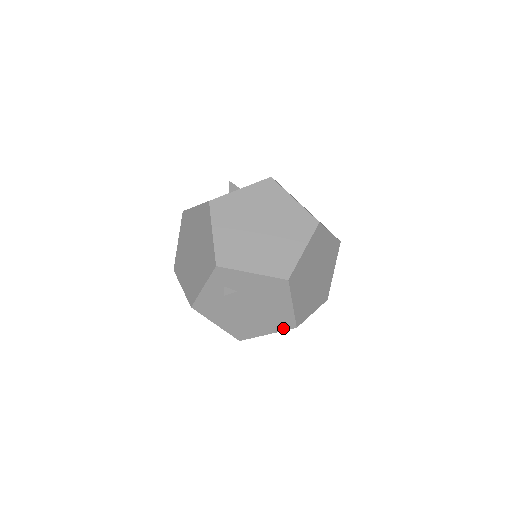
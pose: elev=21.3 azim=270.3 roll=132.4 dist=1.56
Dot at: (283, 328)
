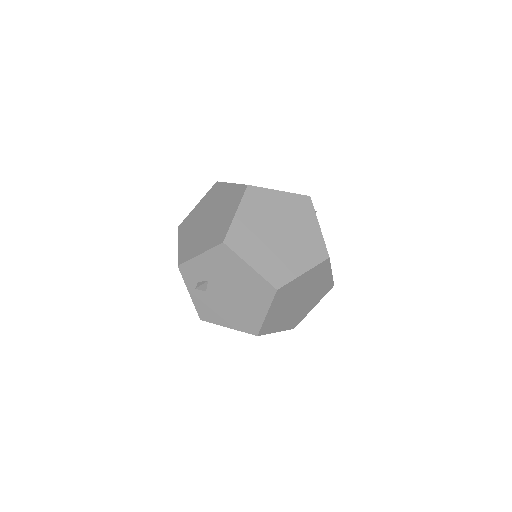
Dot at: (269, 298)
